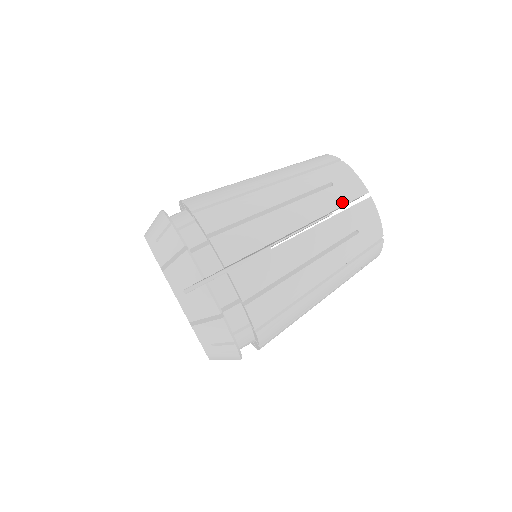
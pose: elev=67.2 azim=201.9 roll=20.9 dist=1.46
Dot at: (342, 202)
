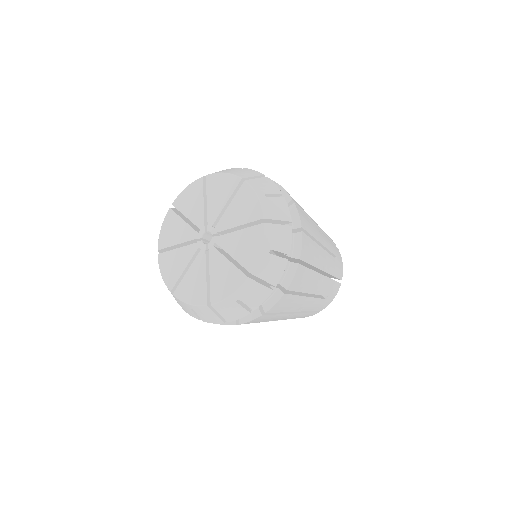
Dot at: (328, 236)
